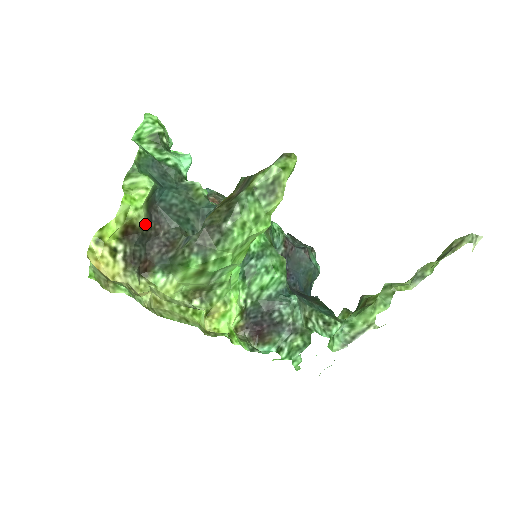
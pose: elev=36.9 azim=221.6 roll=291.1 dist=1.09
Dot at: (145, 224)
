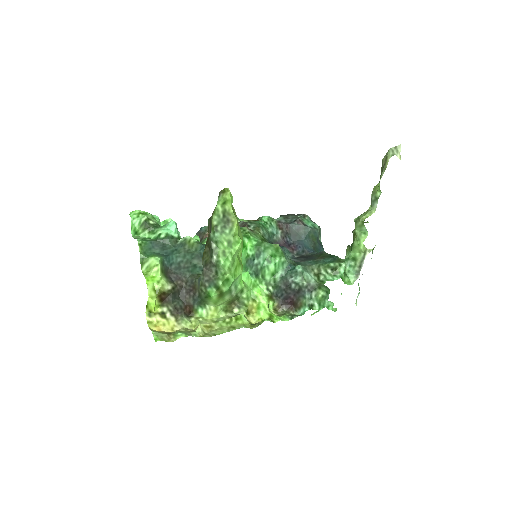
Dot at: (170, 287)
